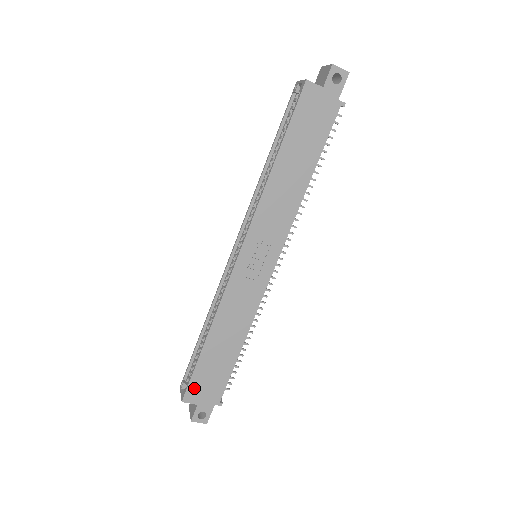
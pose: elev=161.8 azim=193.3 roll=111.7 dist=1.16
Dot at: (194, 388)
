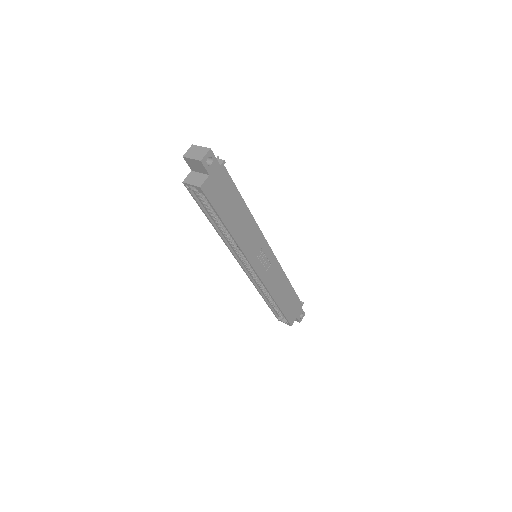
Dot at: (290, 318)
